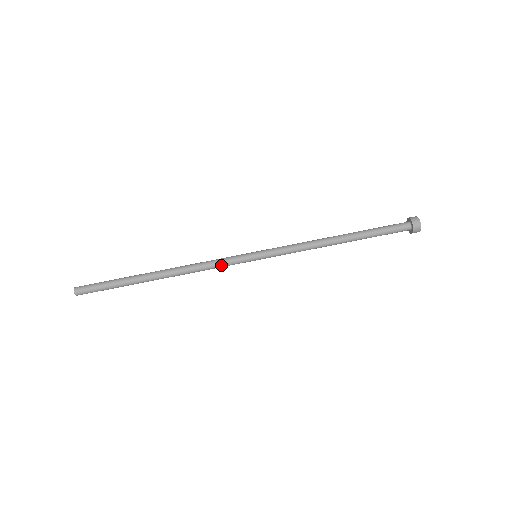
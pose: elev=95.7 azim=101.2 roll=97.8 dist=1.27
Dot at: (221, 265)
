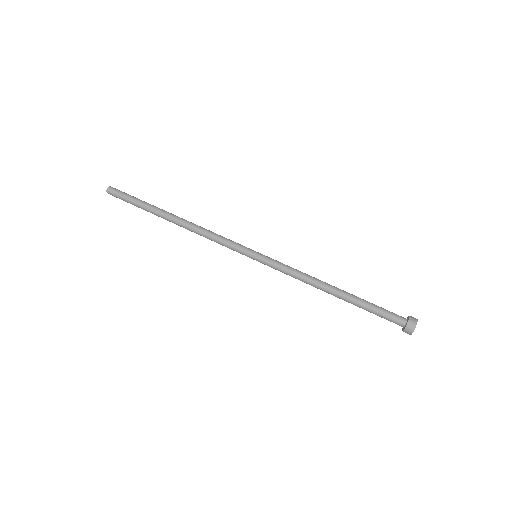
Dot at: (223, 244)
